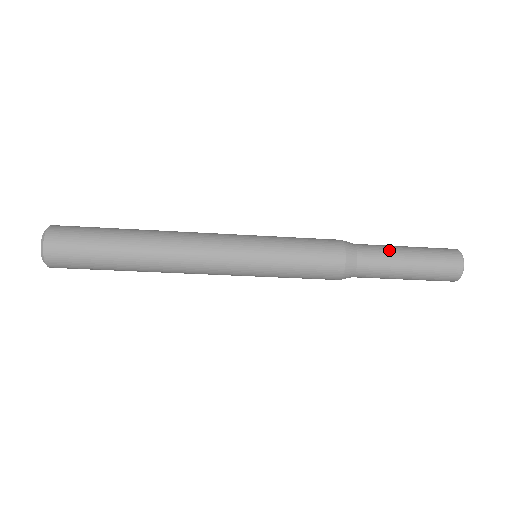
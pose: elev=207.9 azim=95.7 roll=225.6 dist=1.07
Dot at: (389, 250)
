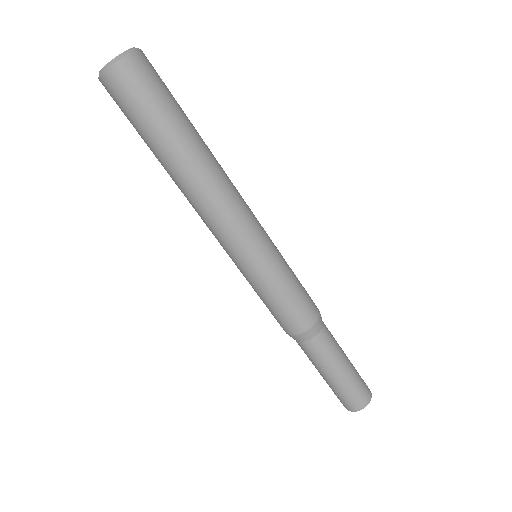
Dot at: (338, 350)
